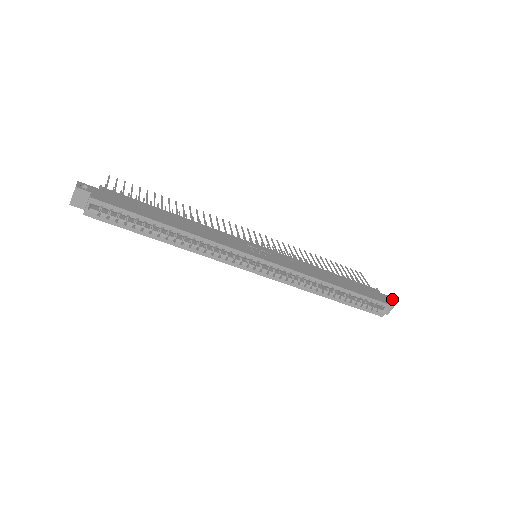
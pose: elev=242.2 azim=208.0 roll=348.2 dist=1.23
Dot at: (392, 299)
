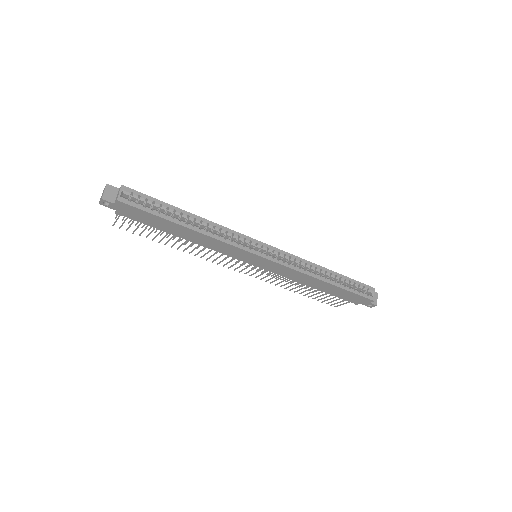
Dot at: occluded
